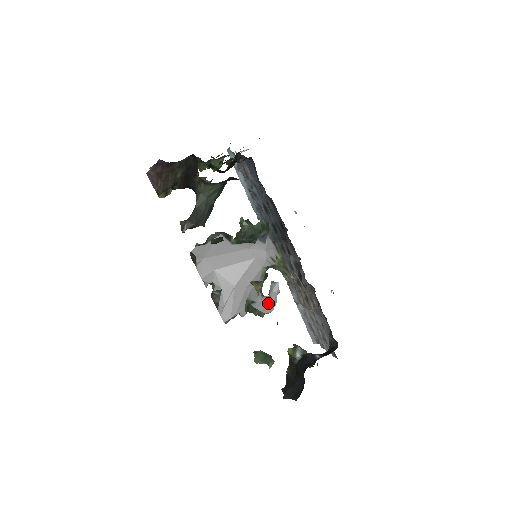
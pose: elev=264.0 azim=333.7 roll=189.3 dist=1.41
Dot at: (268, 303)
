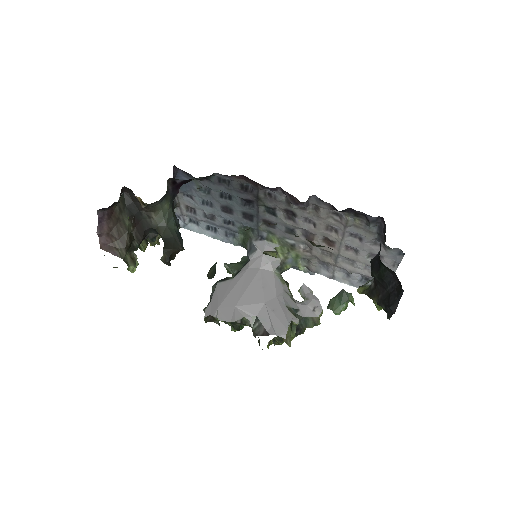
Dot at: (311, 304)
